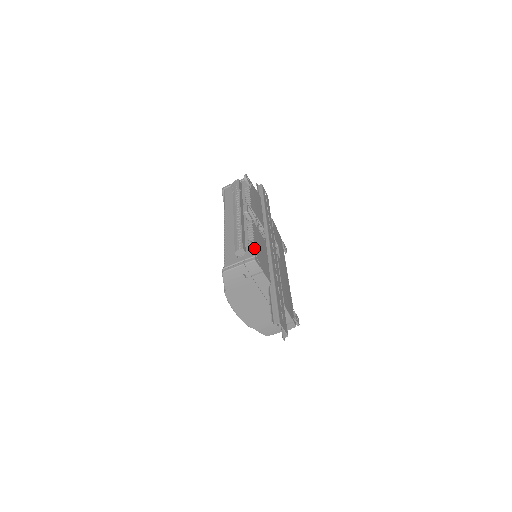
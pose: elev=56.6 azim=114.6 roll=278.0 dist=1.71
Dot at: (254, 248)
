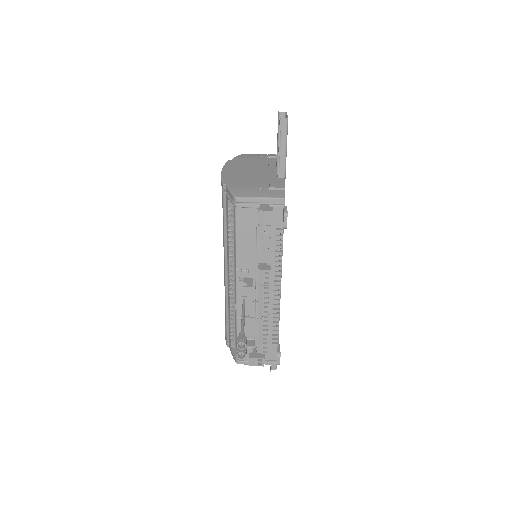
Dot at: occluded
